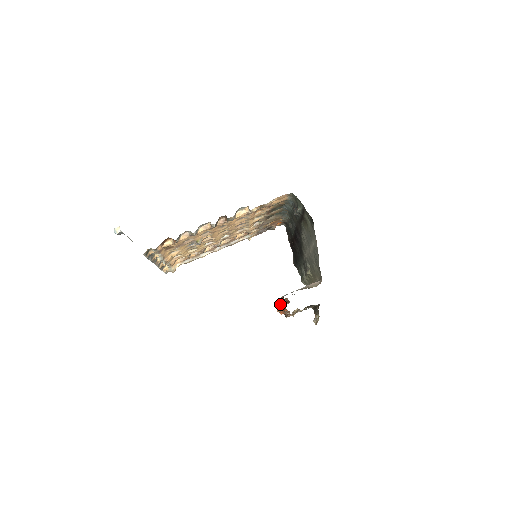
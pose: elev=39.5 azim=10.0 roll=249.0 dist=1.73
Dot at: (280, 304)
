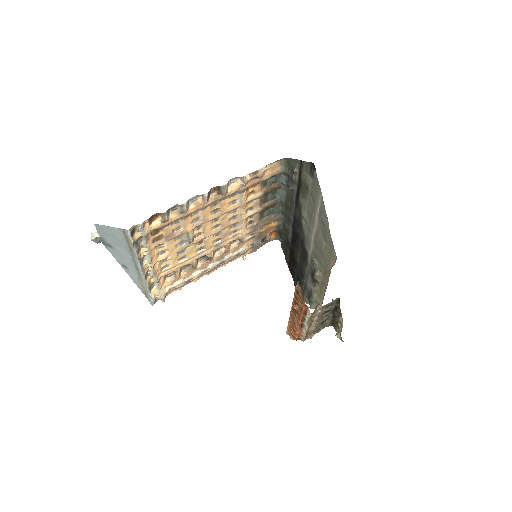
Dot at: (294, 311)
